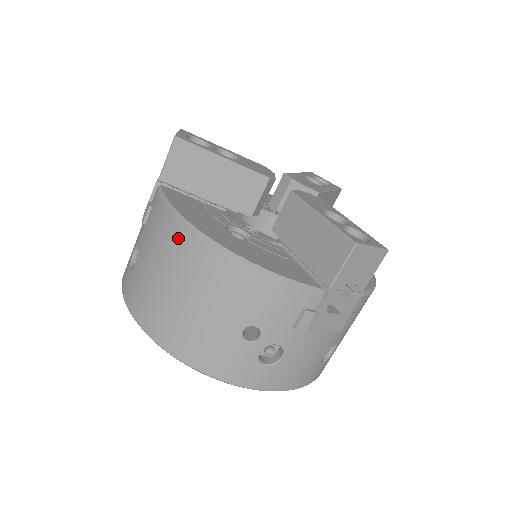
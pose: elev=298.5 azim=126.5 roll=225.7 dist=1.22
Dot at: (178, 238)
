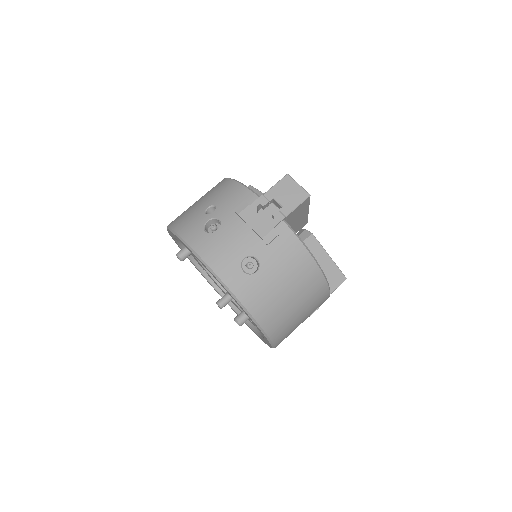
Dot at: occluded
